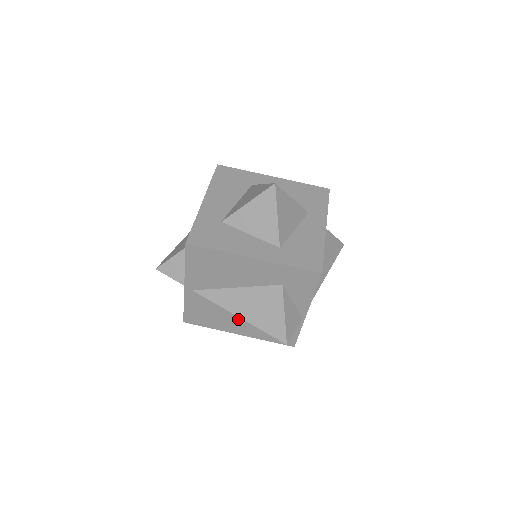
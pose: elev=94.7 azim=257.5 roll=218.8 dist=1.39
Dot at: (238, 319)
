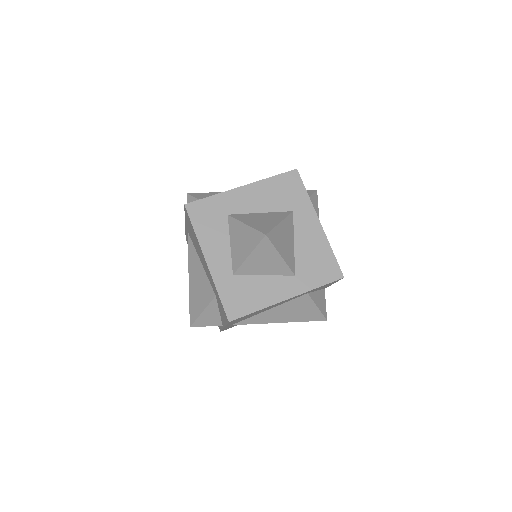
Dot at: occluded
